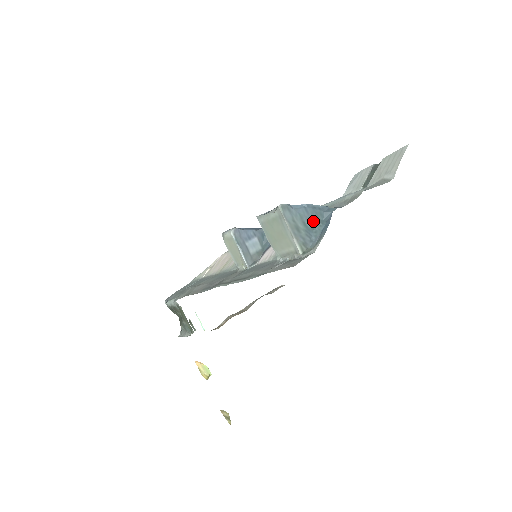
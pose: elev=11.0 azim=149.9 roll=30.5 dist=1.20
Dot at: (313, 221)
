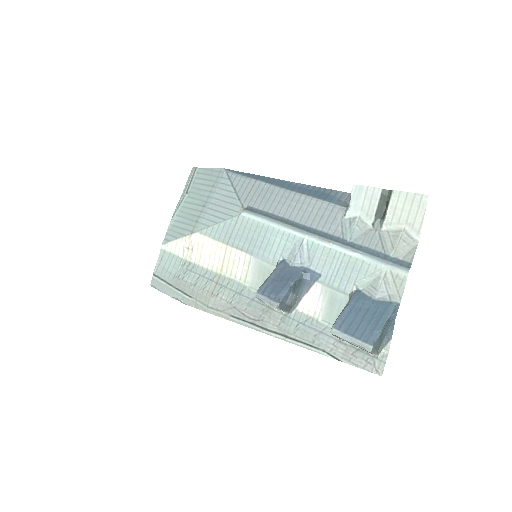
Dot at: (383, 332)
